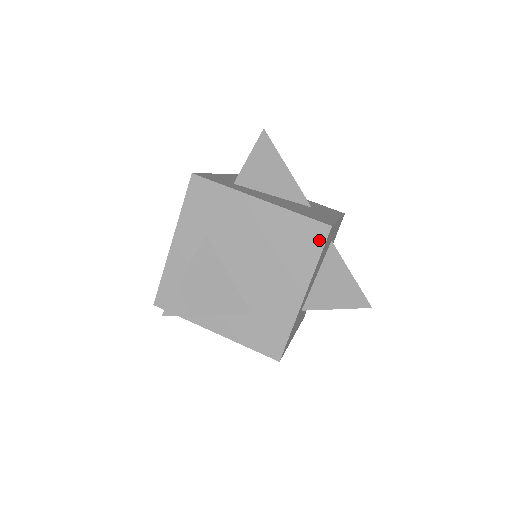
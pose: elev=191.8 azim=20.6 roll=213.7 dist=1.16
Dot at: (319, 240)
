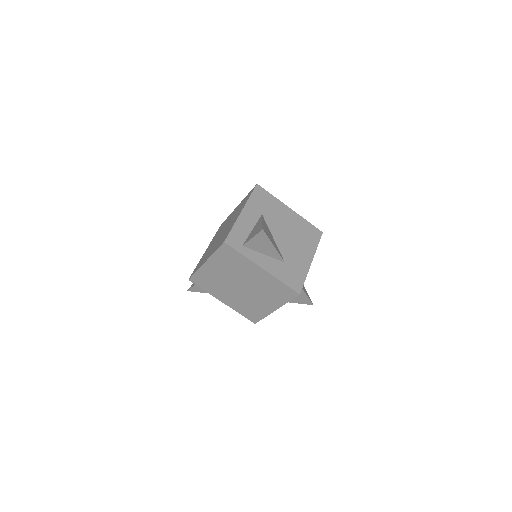
Dot at: (318, 236)
